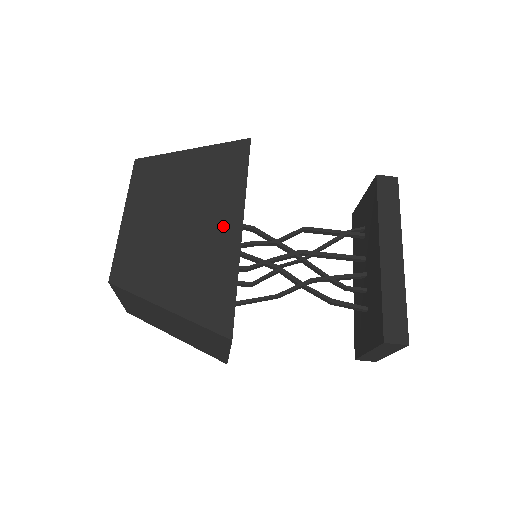
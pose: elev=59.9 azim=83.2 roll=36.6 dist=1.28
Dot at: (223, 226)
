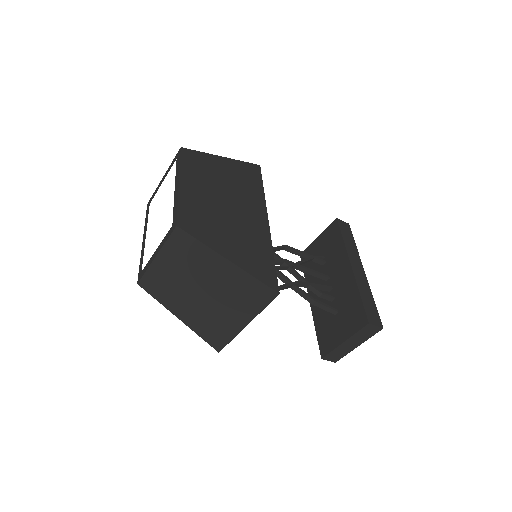
Dot at: (255, 214)
